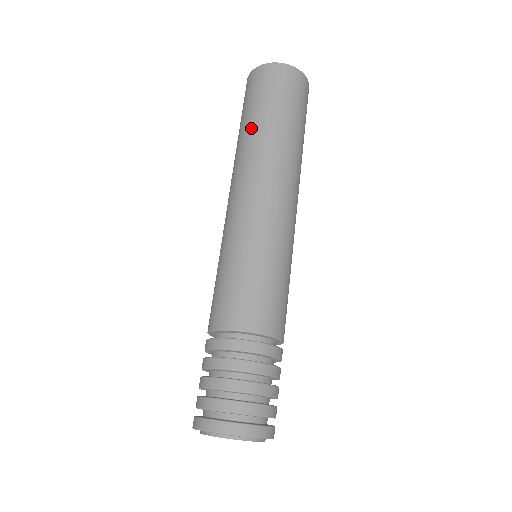
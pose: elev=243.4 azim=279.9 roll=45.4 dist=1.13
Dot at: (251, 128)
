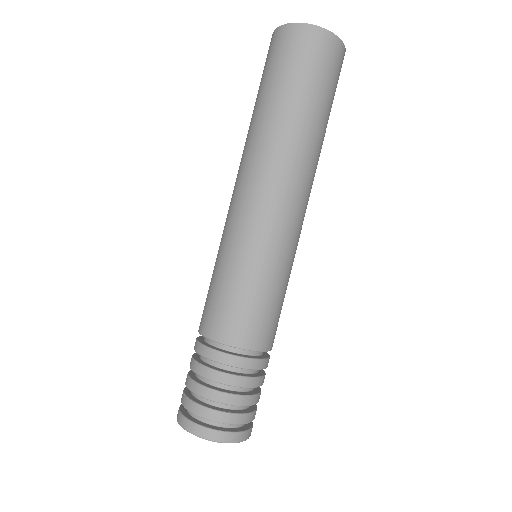
Dot at: (308, 119)
